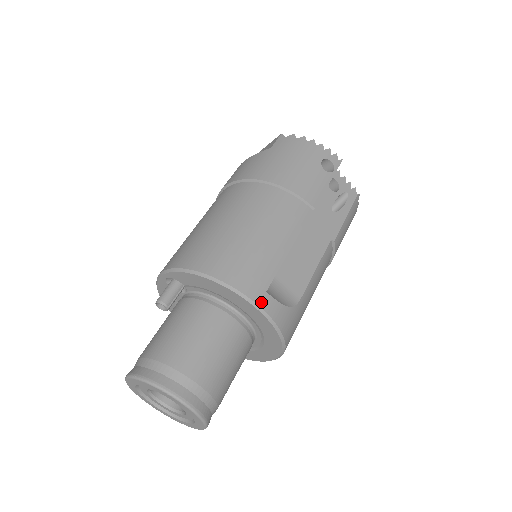
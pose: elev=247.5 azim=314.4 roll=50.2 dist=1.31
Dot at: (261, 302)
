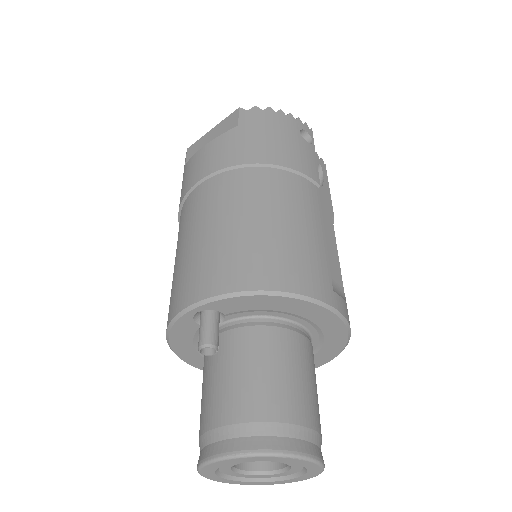
Dot at: (335, 304)
